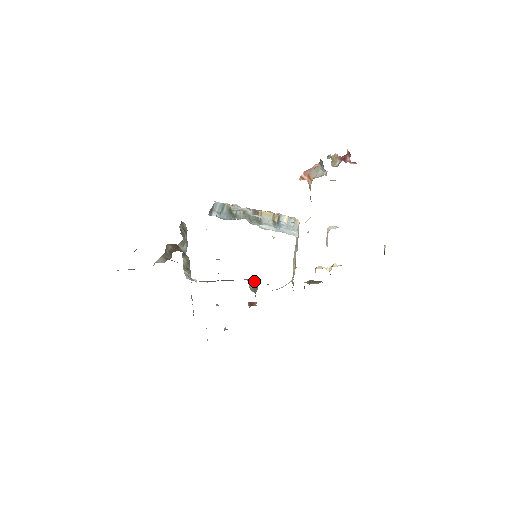
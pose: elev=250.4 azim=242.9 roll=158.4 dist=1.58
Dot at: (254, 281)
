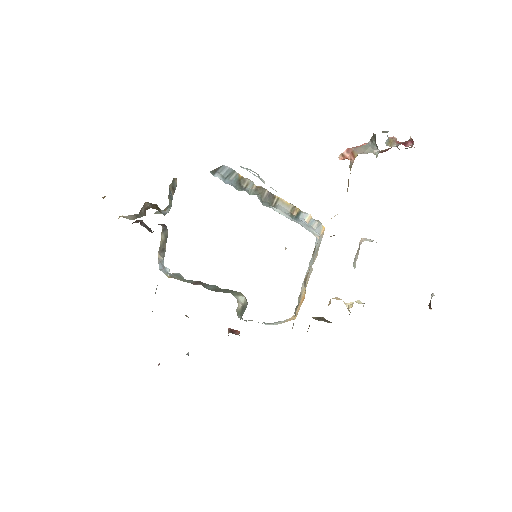
Dot at: (245, 297)
